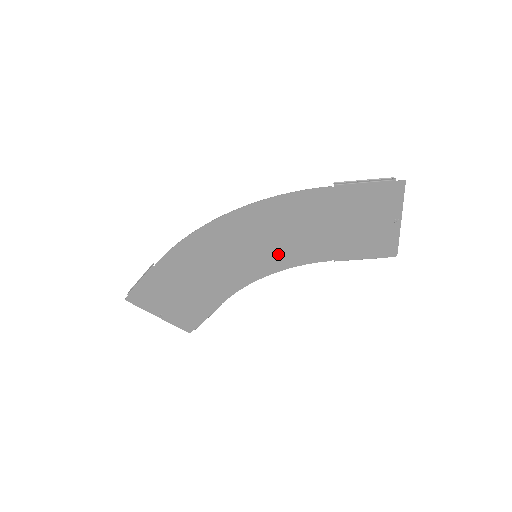
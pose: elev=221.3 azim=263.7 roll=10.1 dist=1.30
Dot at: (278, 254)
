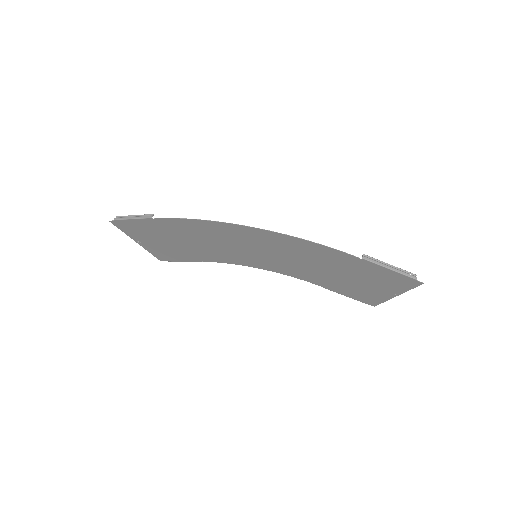
Dot at: (277, 264)
